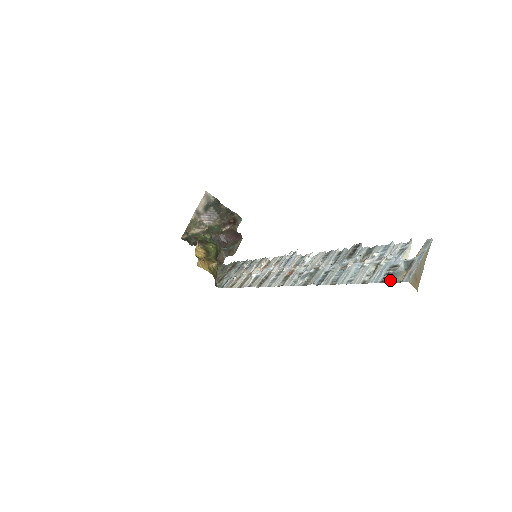
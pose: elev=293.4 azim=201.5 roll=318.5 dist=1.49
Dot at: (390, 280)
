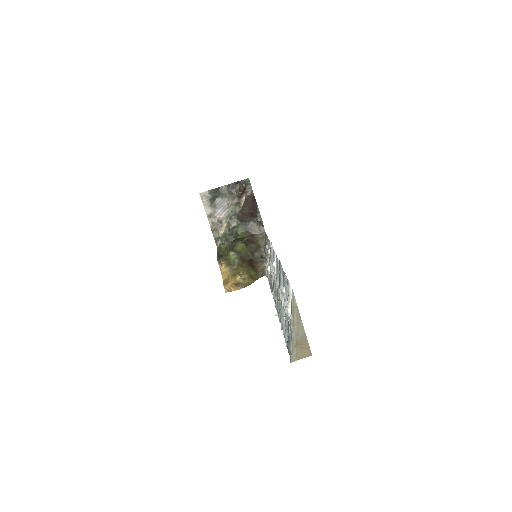
Dot at: occluded
